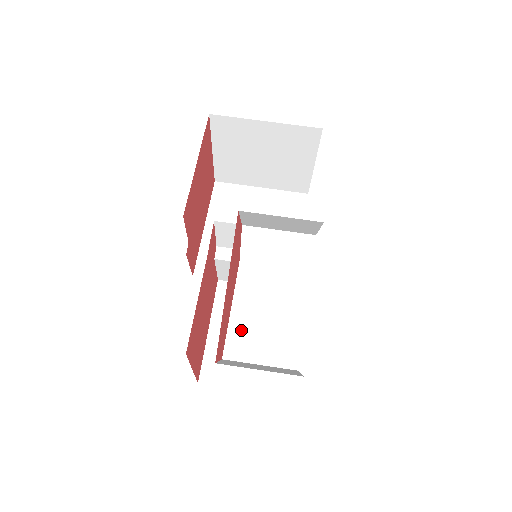
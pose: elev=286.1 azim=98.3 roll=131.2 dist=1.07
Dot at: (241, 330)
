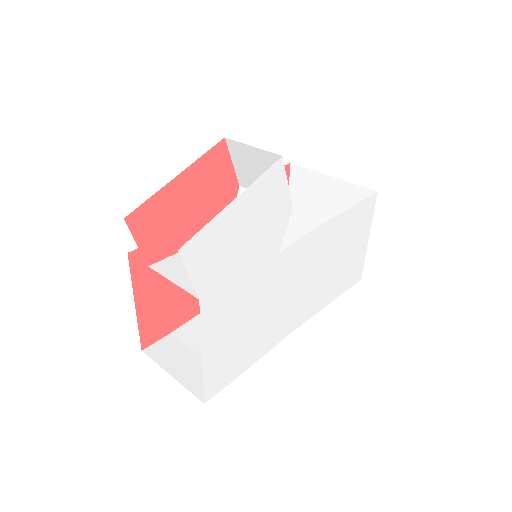
Dot at: occluded
